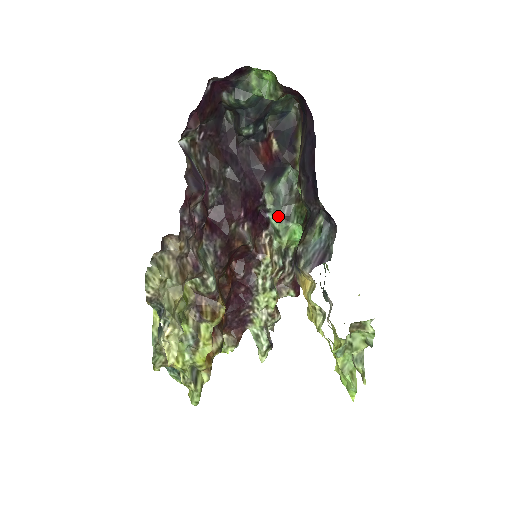
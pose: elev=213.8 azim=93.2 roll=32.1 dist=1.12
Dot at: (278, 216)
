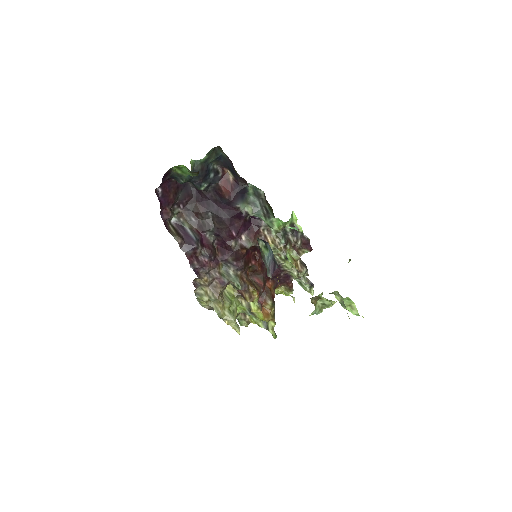
Dot at: (262, 216)
